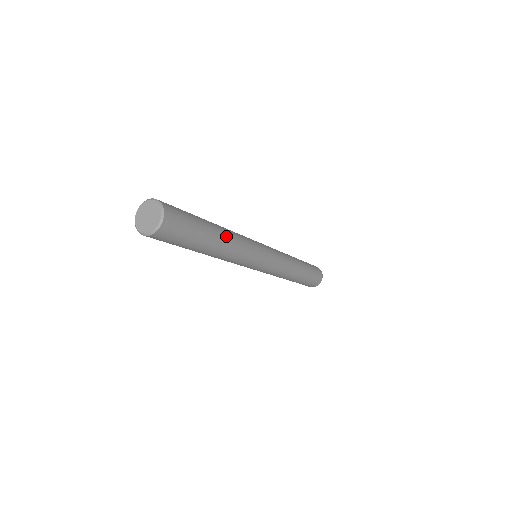
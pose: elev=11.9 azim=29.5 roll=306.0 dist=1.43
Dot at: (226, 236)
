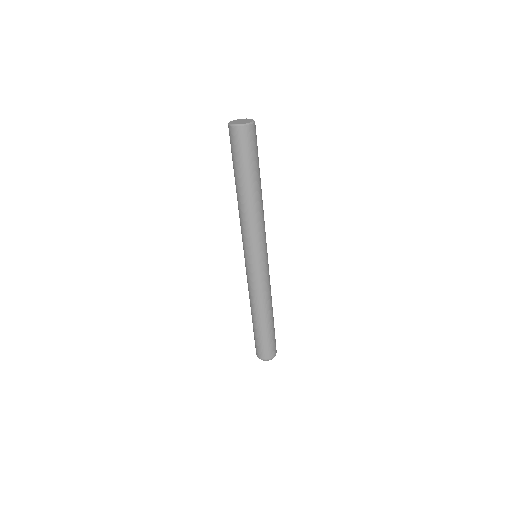
Dot at: occluded
